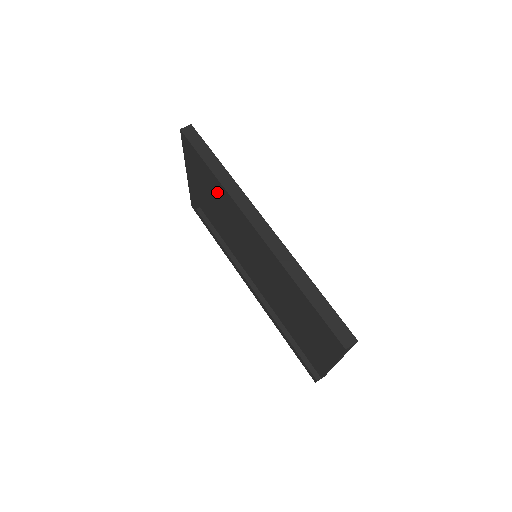
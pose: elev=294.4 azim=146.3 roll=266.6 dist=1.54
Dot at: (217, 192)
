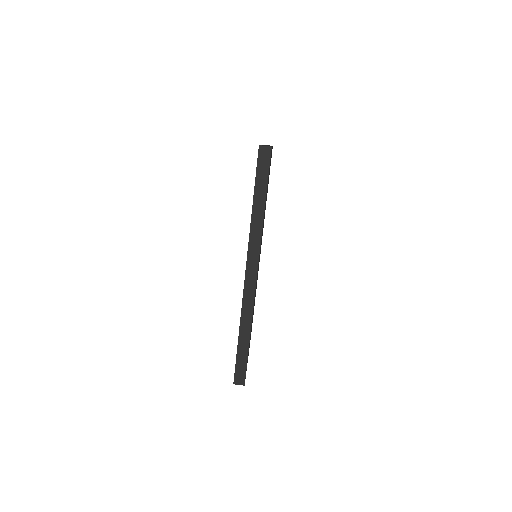
Dot at: occluded
